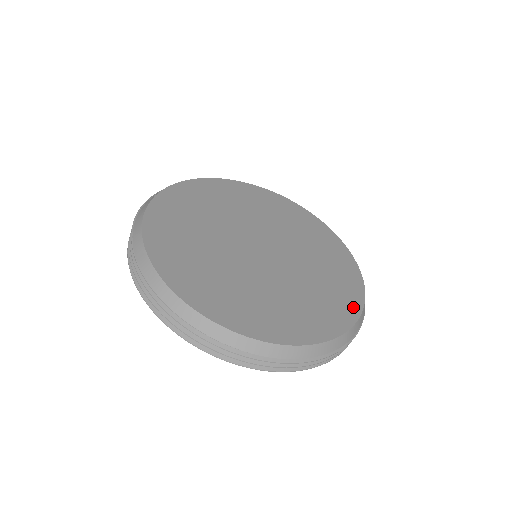
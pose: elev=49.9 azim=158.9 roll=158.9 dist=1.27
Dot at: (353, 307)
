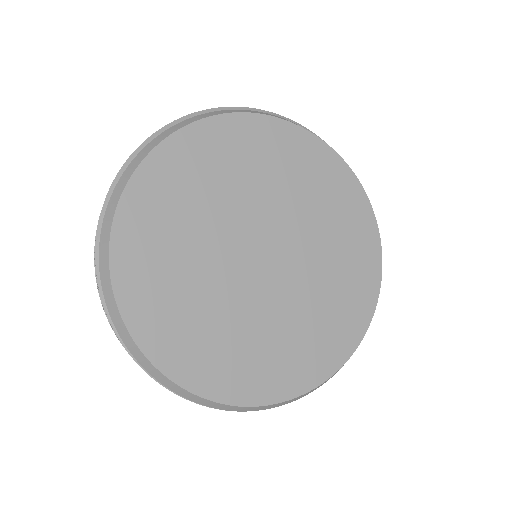
Dot at: (371, 237)
